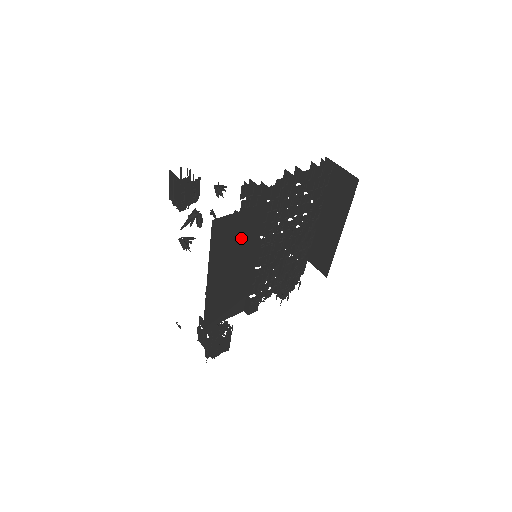
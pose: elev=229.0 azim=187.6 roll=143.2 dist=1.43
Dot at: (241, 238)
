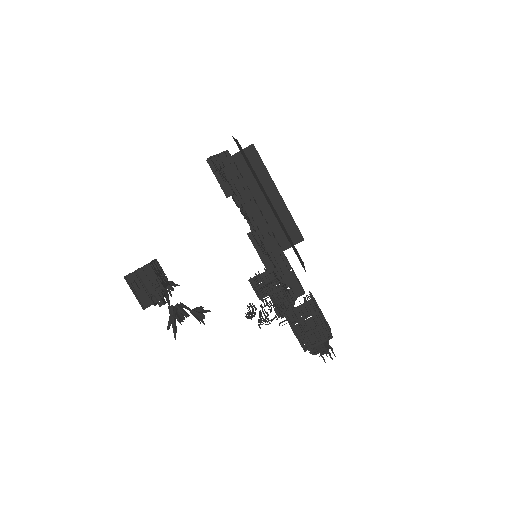
Dot at: (252, 169)
